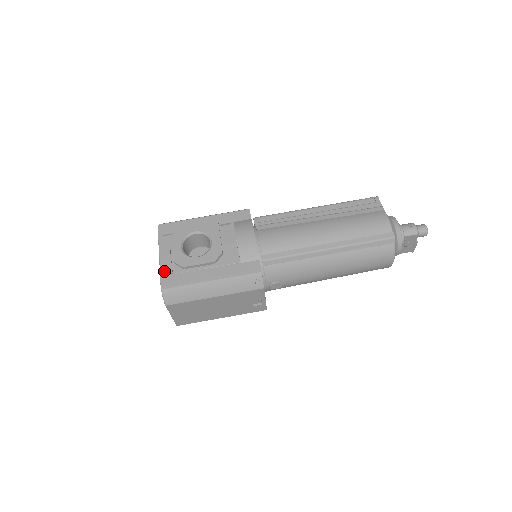
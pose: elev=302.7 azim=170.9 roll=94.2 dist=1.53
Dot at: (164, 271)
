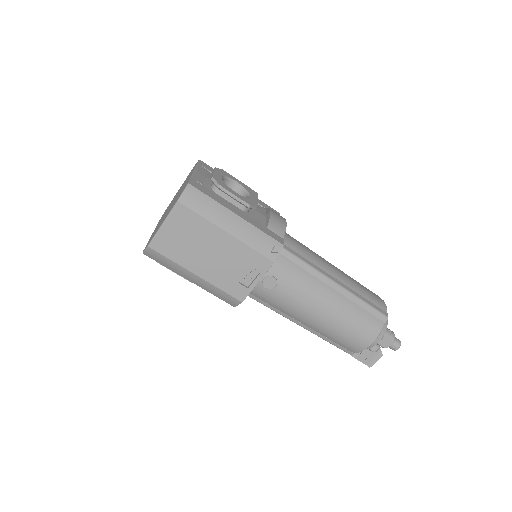
Dot at: (196, 178)
